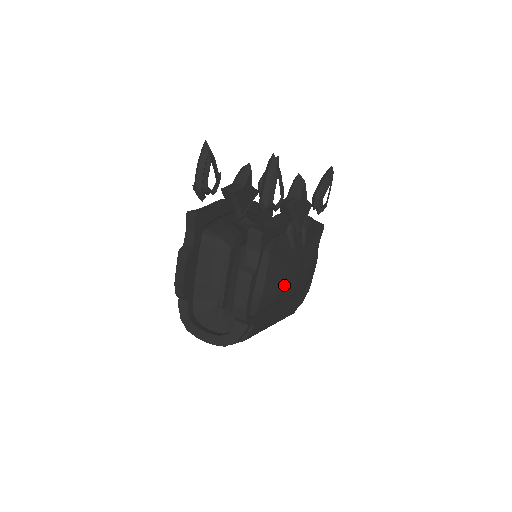
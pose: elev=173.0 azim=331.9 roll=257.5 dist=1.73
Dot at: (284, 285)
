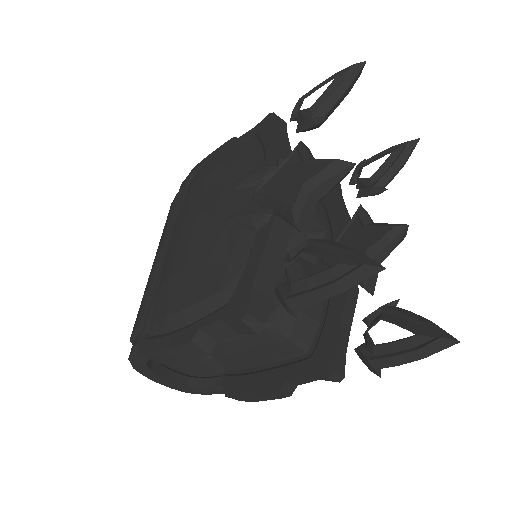
Dot at: occluded
